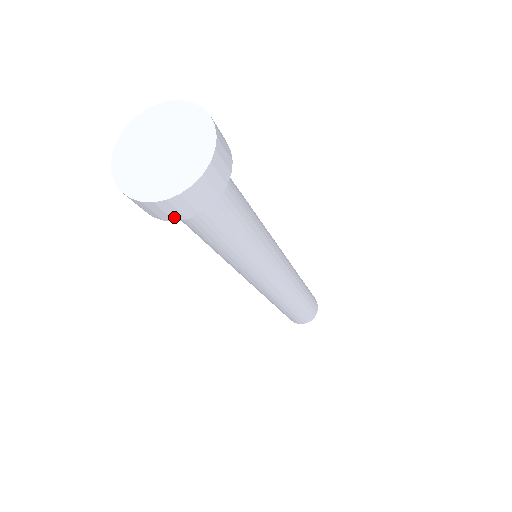
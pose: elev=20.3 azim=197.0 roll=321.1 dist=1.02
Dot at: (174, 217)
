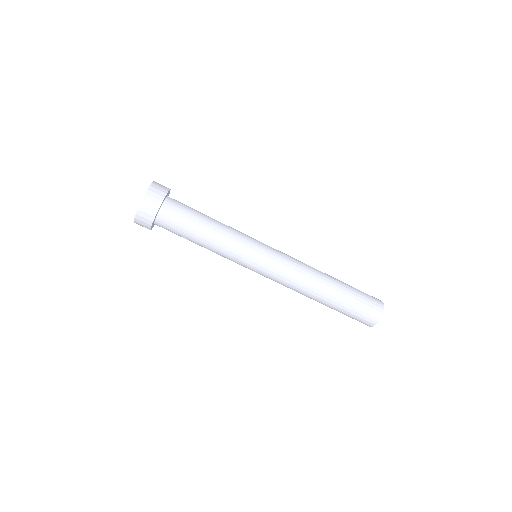
Dot at: (154, 210)
